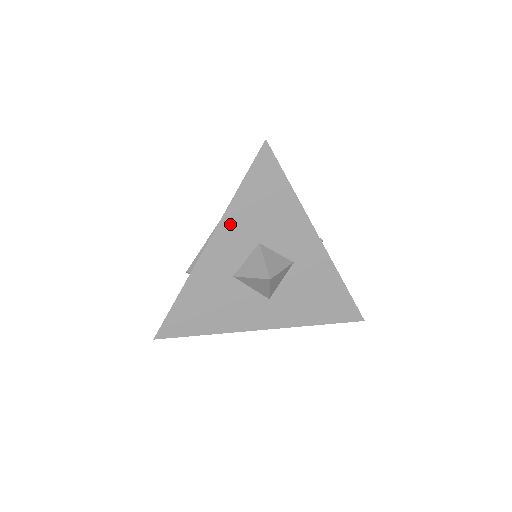
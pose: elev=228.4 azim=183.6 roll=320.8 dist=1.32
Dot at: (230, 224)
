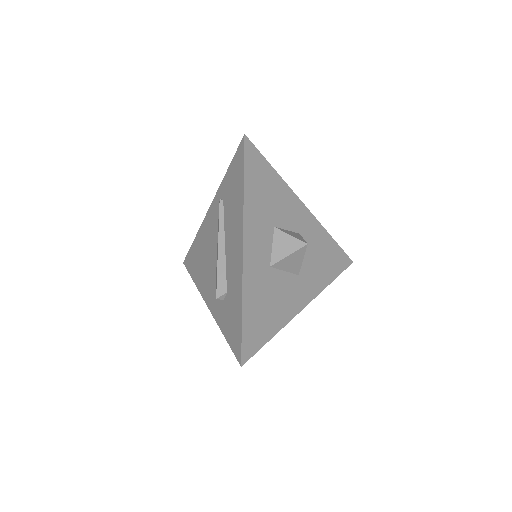
Dot at: (250, 218)
